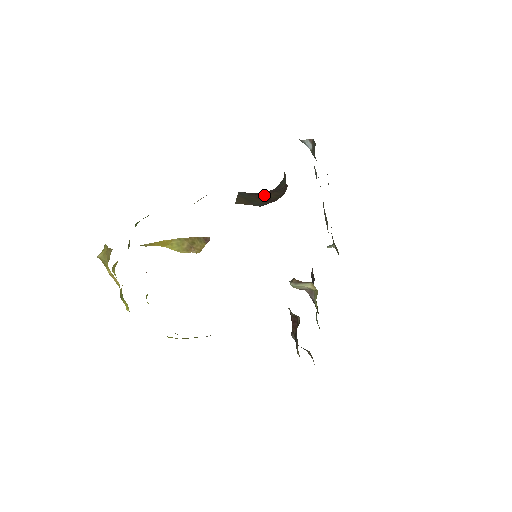
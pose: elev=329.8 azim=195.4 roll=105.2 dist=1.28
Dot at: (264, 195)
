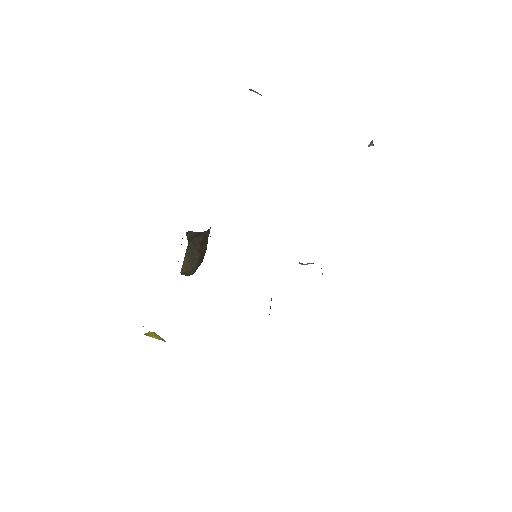
Dot at: (201, 245)
